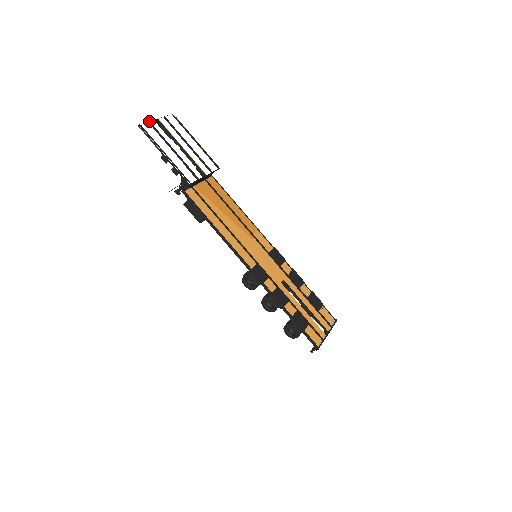
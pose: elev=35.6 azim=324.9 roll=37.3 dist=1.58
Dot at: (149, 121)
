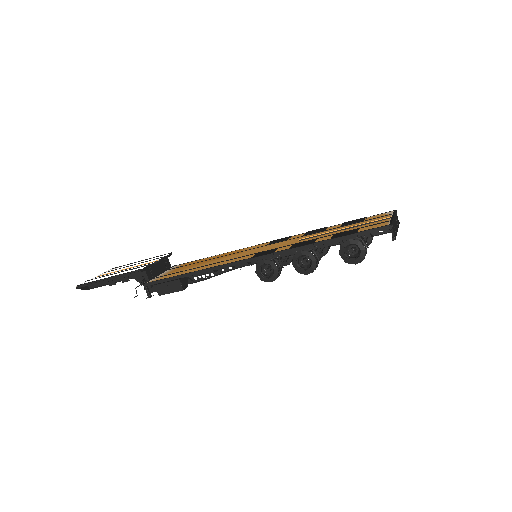
Dot at: (86, 281)
